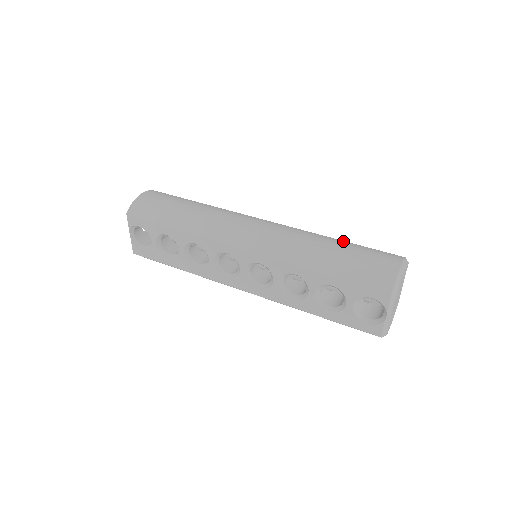
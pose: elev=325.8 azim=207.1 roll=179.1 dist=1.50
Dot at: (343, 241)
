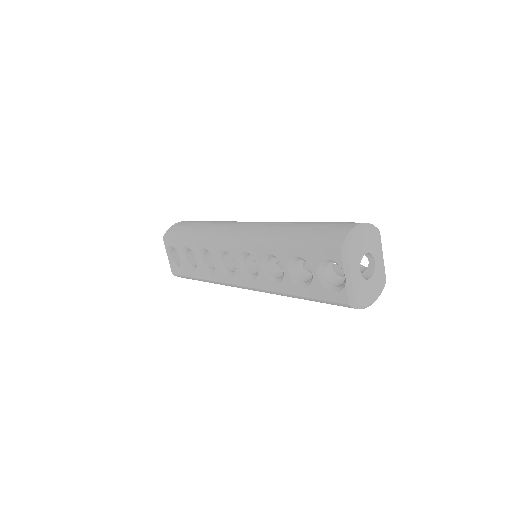
Dot at: occluded
